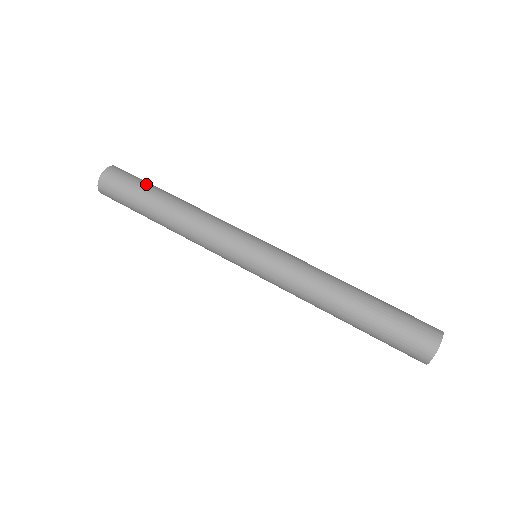
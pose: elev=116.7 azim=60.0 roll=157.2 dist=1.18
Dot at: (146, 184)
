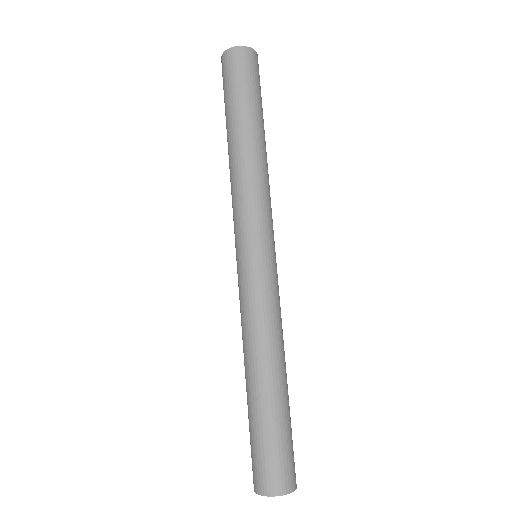
Dot at: (238, 96)
